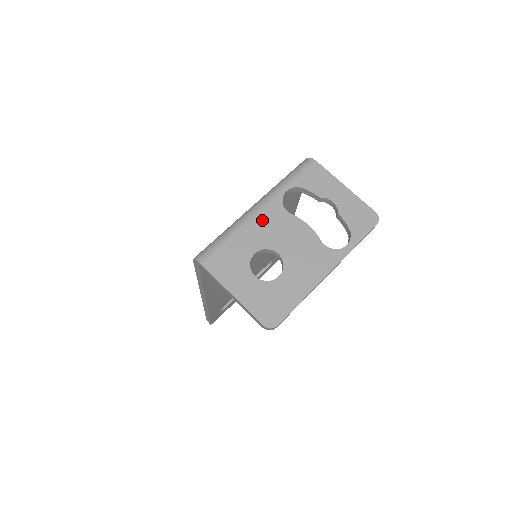
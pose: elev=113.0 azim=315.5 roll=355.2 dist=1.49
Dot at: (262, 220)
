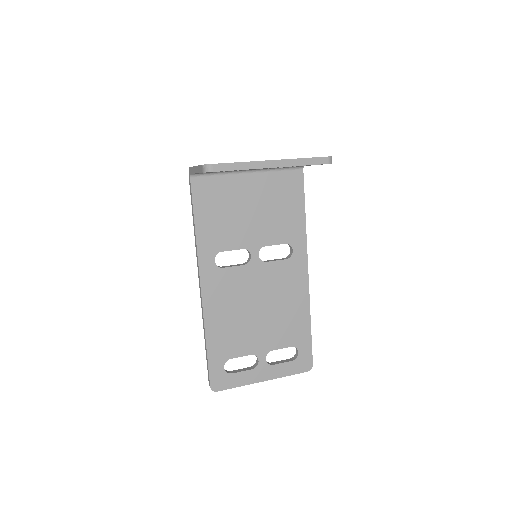
Dot at: occluded
